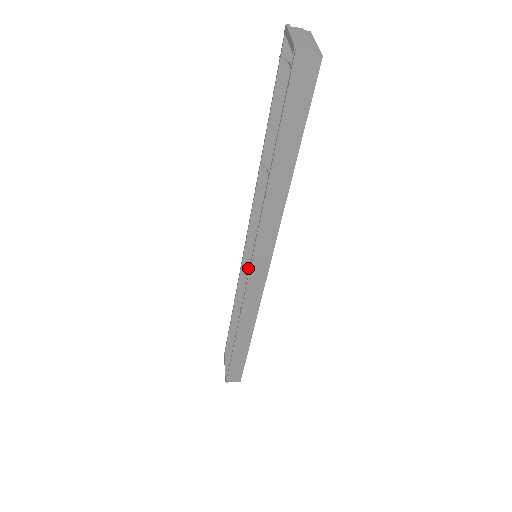
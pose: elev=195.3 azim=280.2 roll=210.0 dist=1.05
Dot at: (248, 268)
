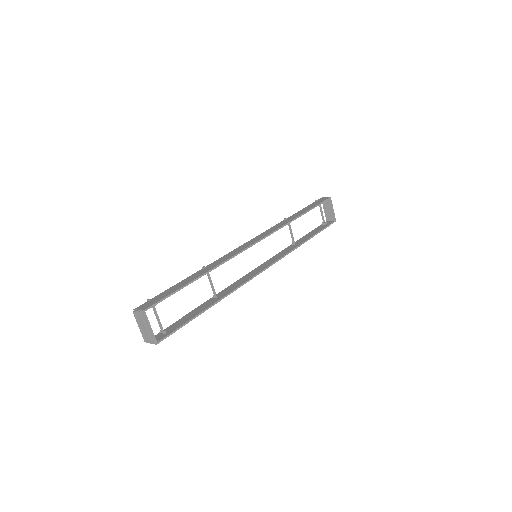
Dot at: occluded
